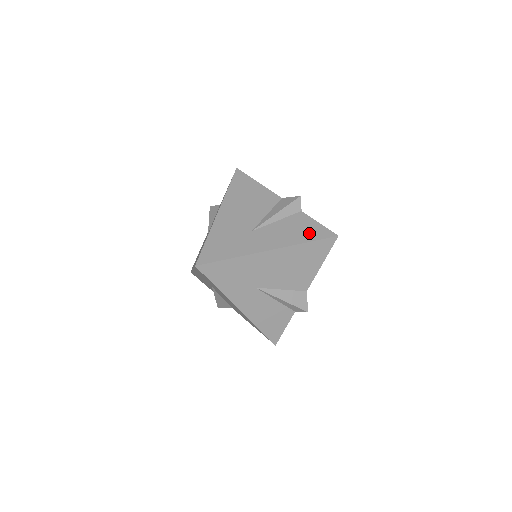
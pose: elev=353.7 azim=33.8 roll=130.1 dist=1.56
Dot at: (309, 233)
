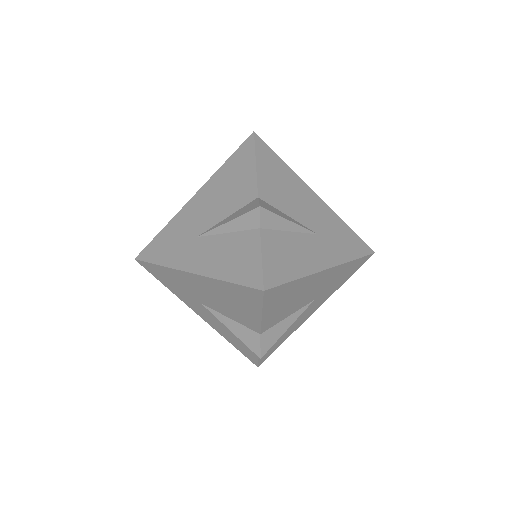
Dot at: (239, 268)
